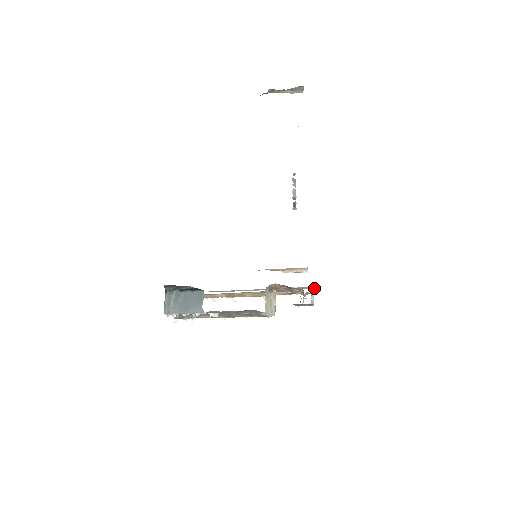
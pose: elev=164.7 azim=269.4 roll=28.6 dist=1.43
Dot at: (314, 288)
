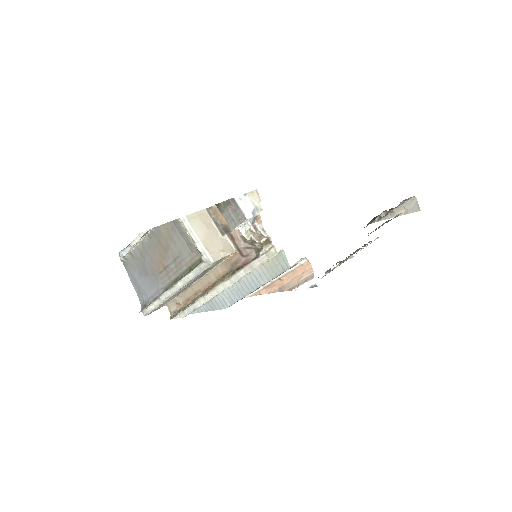
Dot at: (262, 209)
